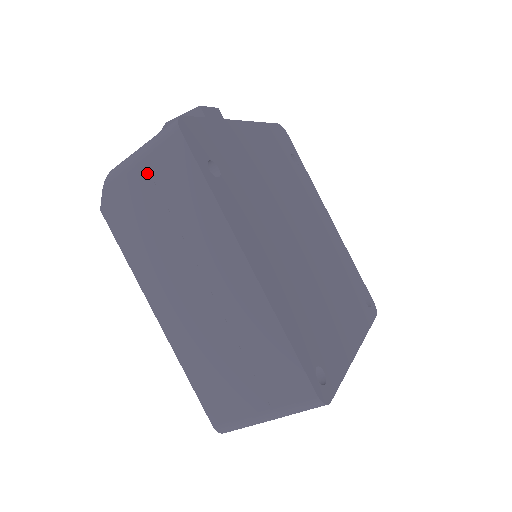
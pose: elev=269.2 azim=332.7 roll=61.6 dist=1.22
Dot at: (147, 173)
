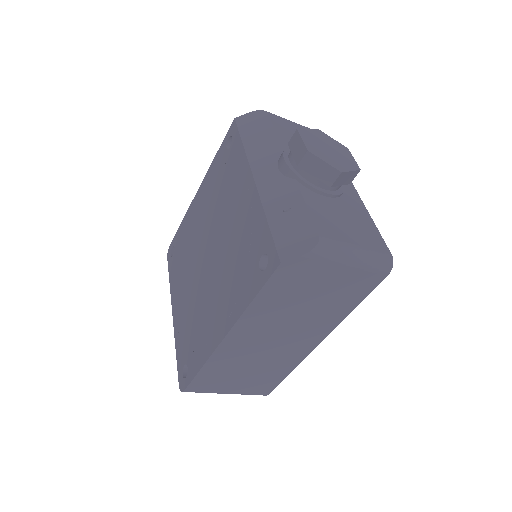
Dot at: (342, 275)
